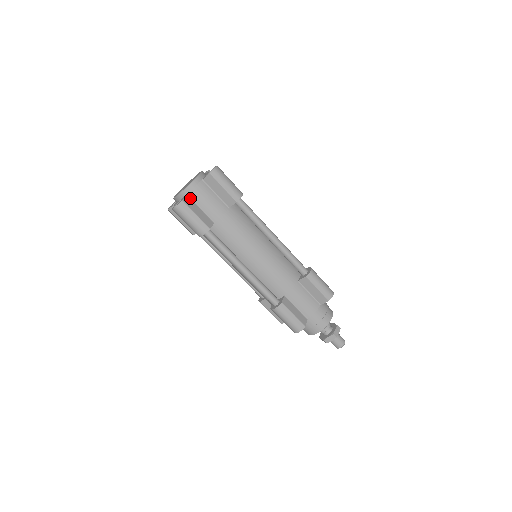
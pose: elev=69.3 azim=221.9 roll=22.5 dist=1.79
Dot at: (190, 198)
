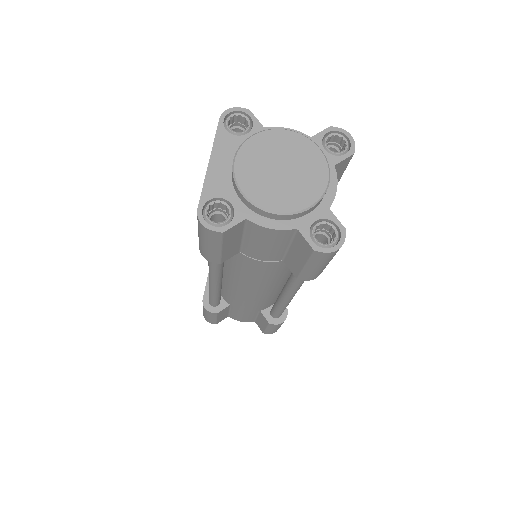
Dot at: (327, 213)
